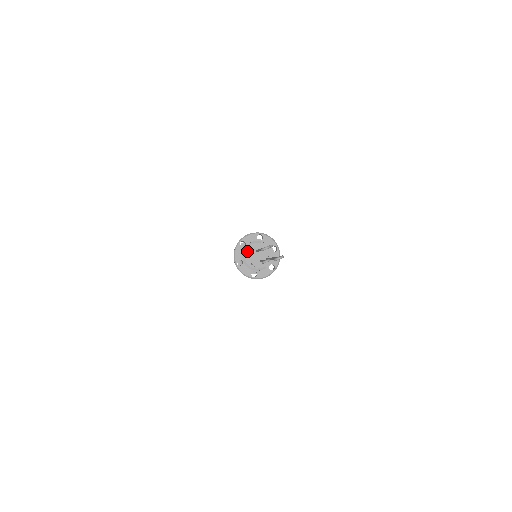
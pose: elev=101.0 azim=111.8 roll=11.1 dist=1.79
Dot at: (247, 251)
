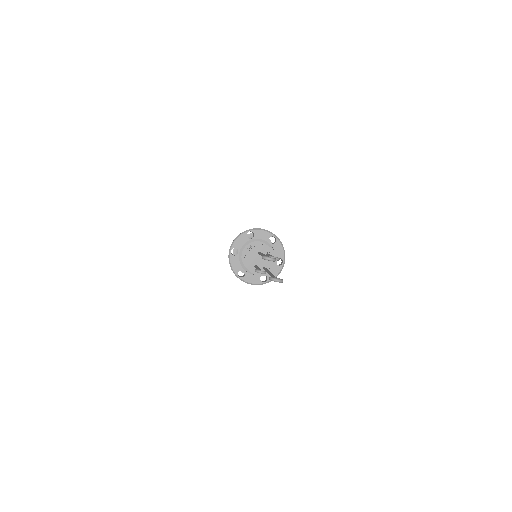
Dot at: (251, 245)
